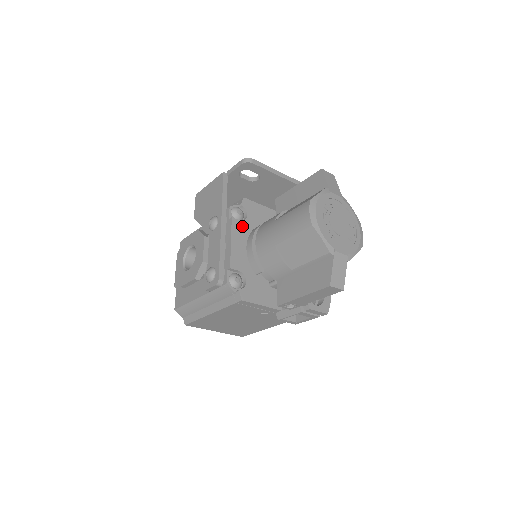
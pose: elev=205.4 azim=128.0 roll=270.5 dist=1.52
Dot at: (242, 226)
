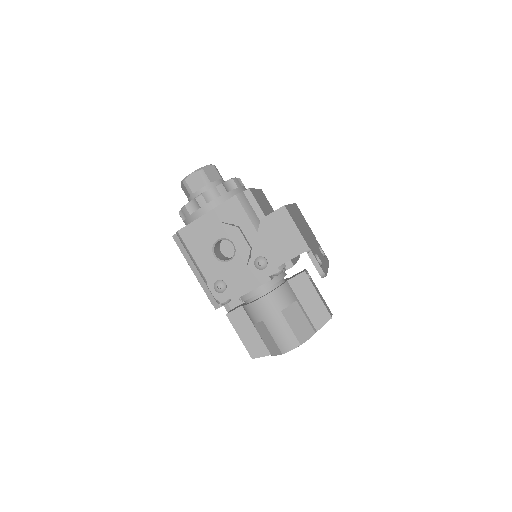
Dot at: occluded
